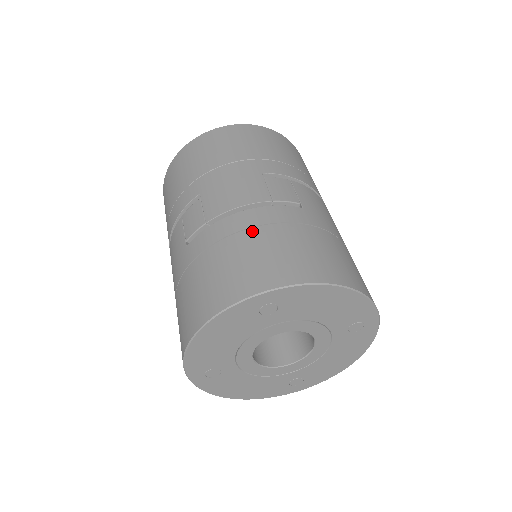
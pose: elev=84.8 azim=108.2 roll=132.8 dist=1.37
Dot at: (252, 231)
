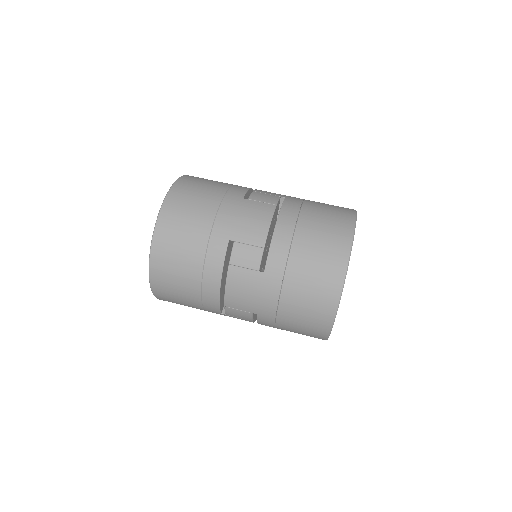
Dot at: (300, 225)
